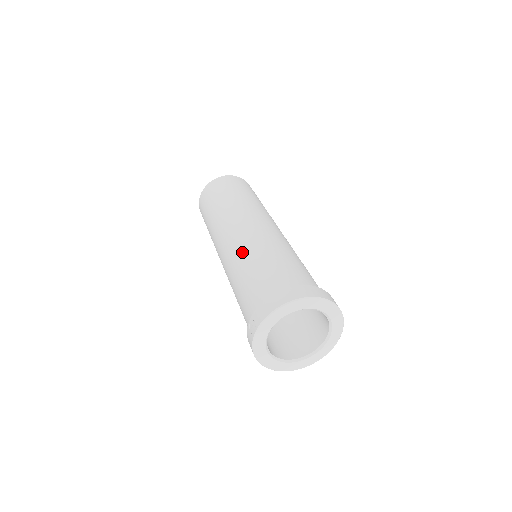
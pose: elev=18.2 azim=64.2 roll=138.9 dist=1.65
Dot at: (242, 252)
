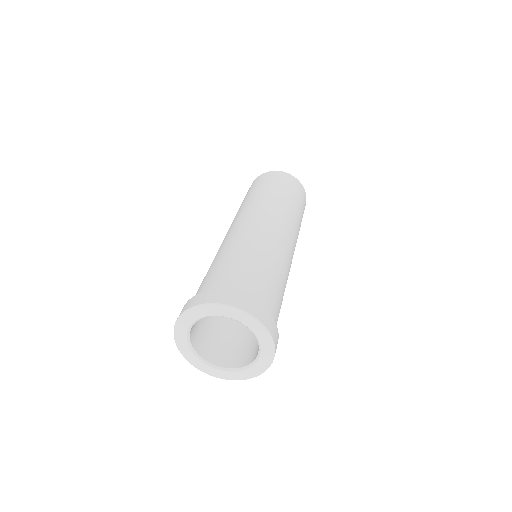
Dot at: occluded
